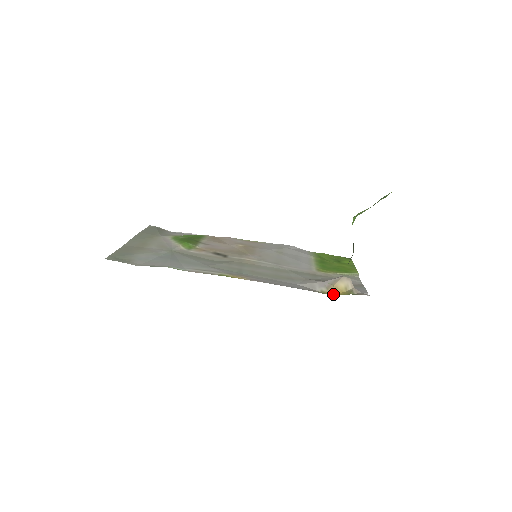
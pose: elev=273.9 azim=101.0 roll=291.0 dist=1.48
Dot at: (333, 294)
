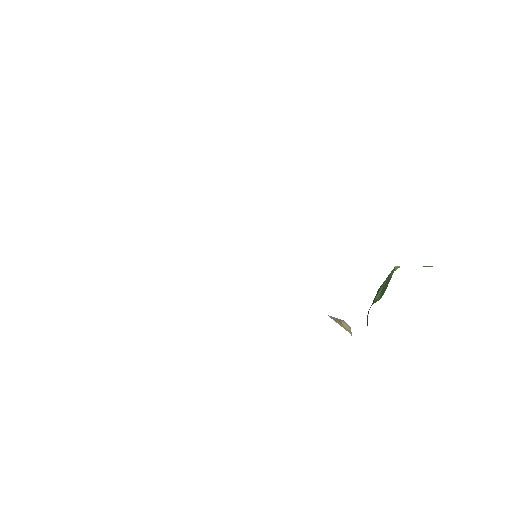
Dot at: occluded
